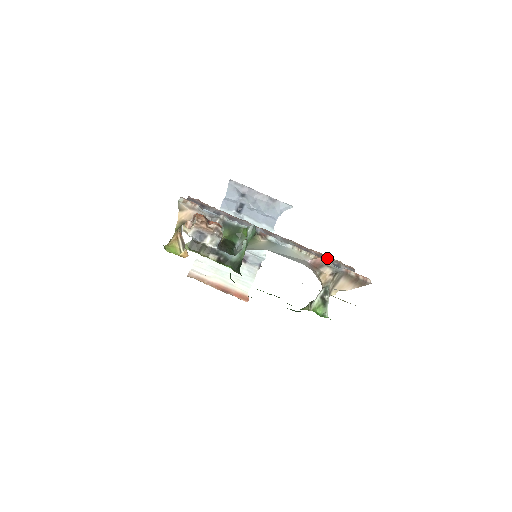
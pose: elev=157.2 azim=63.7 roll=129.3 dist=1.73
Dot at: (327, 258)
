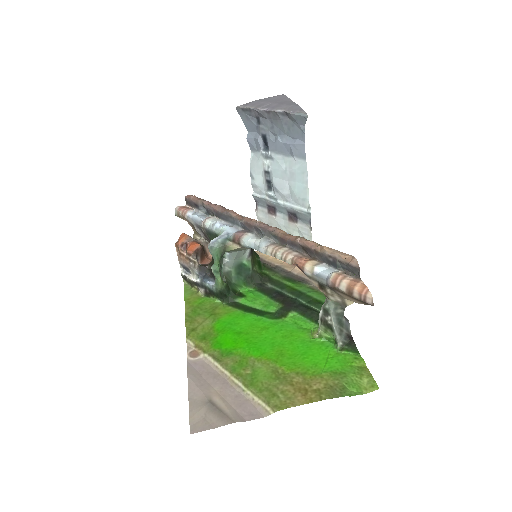
Dot at: (317, 252)
